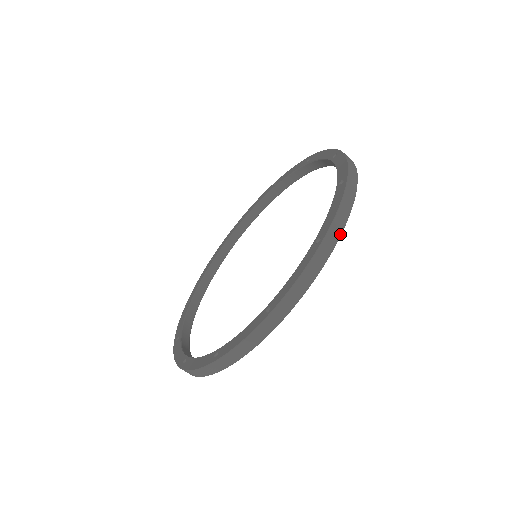
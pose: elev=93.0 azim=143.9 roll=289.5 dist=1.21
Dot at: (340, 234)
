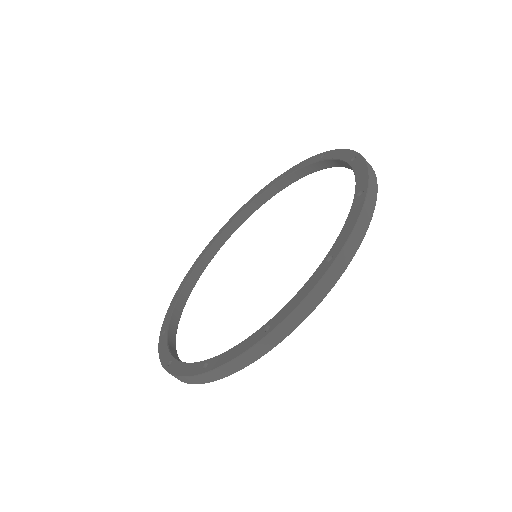
Dot at: occluded
